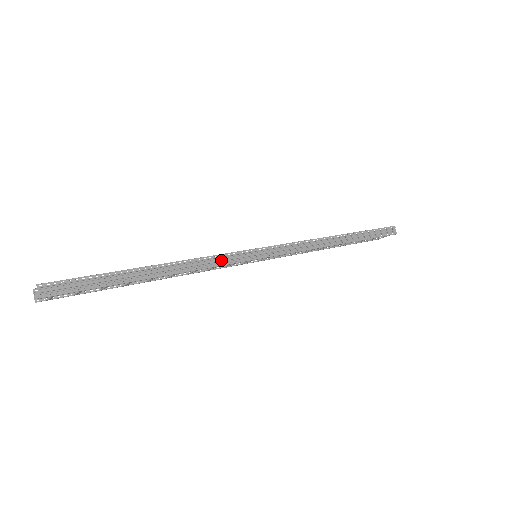
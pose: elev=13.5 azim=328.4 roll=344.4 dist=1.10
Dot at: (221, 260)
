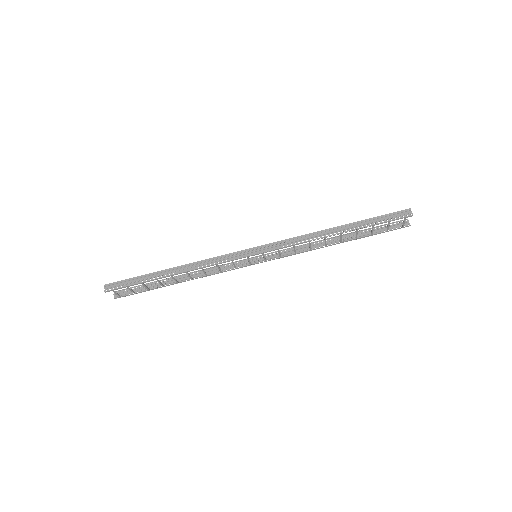
Dot at: (218, 260)
